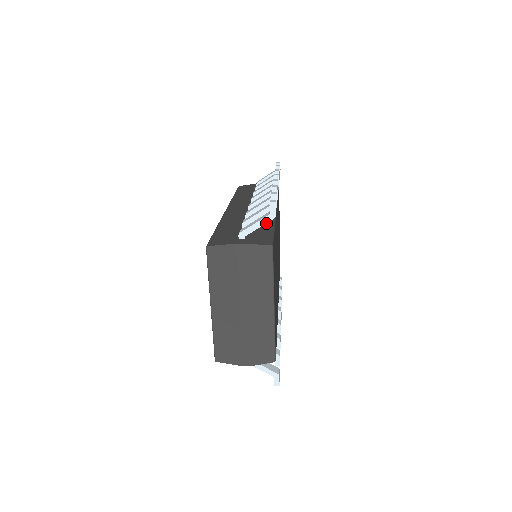
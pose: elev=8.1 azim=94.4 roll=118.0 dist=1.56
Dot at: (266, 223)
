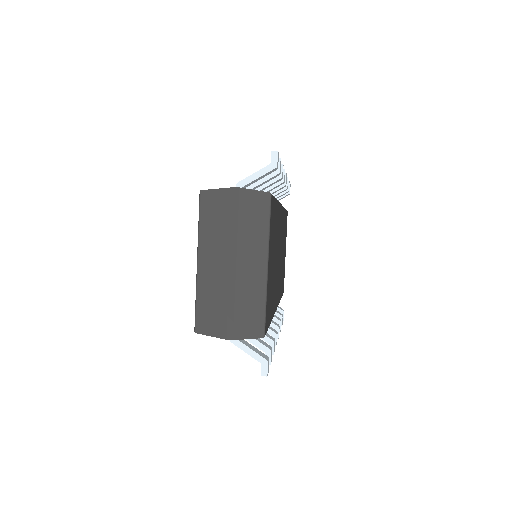
Dot at: occluded
